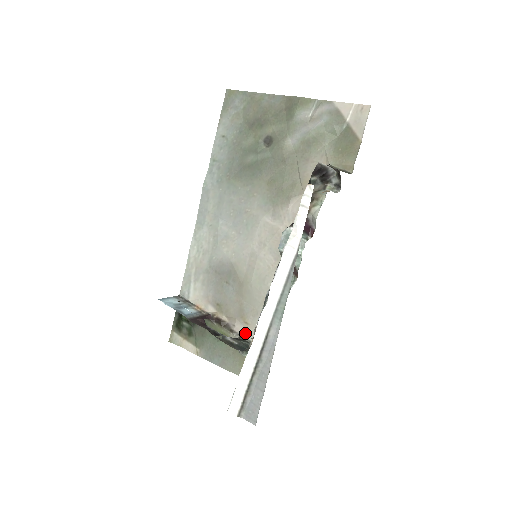
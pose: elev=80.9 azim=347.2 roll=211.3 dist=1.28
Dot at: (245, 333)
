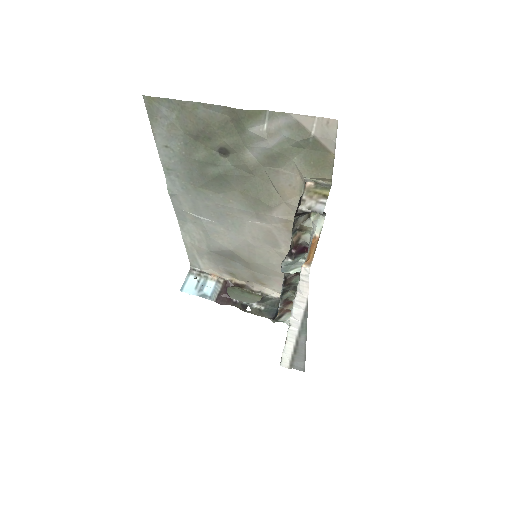
Dot at: (265, 291)
